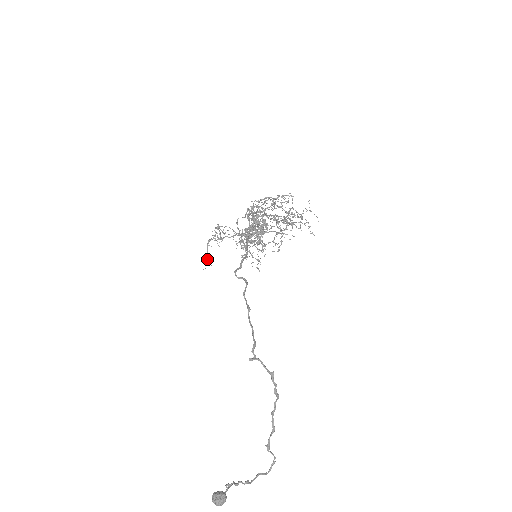
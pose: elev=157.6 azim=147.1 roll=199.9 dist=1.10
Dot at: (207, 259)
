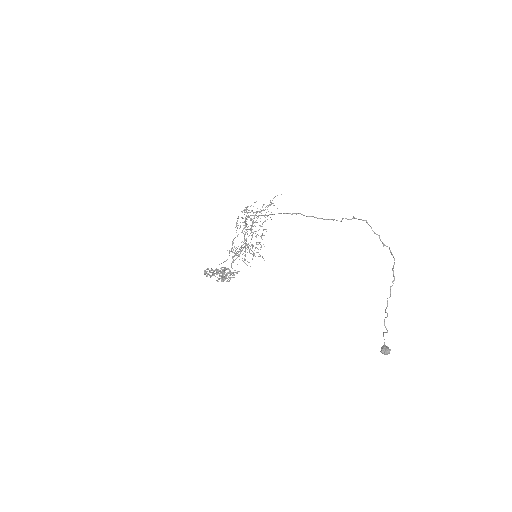
Dot at: occluded
